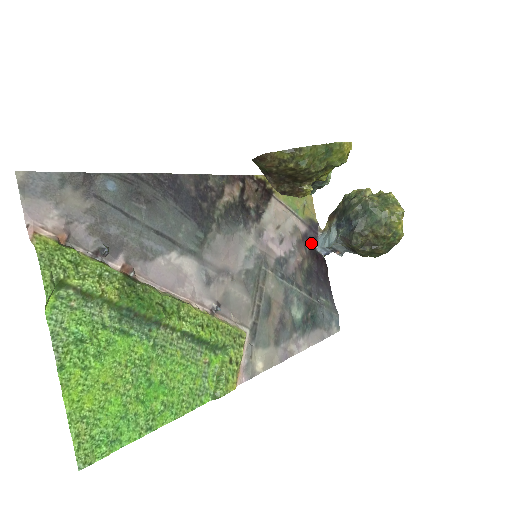
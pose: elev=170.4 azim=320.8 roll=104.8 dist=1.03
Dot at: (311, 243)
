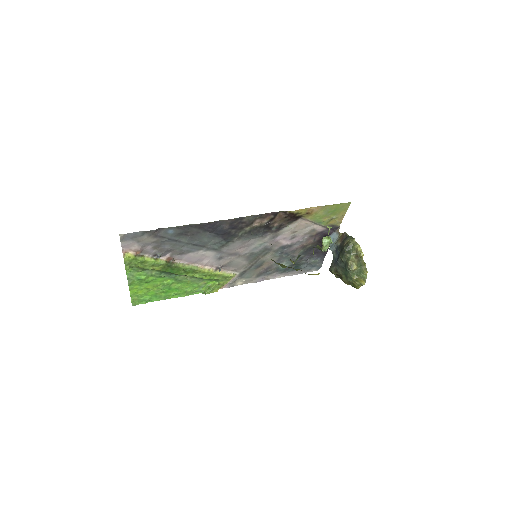
Dot at: (324, 236)
